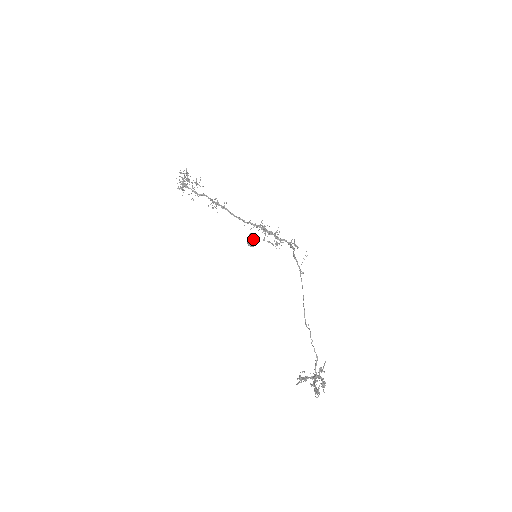
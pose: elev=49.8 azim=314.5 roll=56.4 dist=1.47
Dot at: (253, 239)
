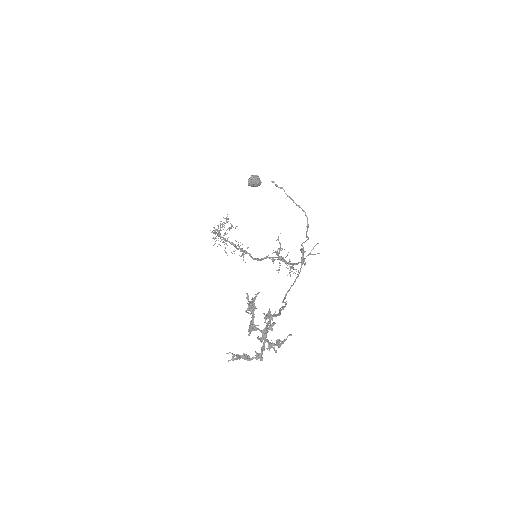
Dot at: (256, 175)
